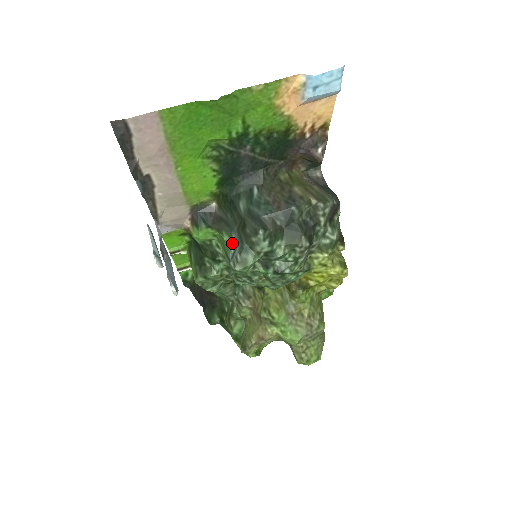
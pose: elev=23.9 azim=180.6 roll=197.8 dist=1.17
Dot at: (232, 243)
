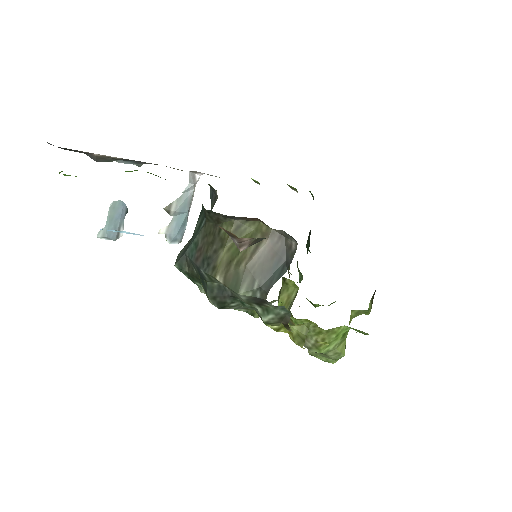
Dot at: occluded
